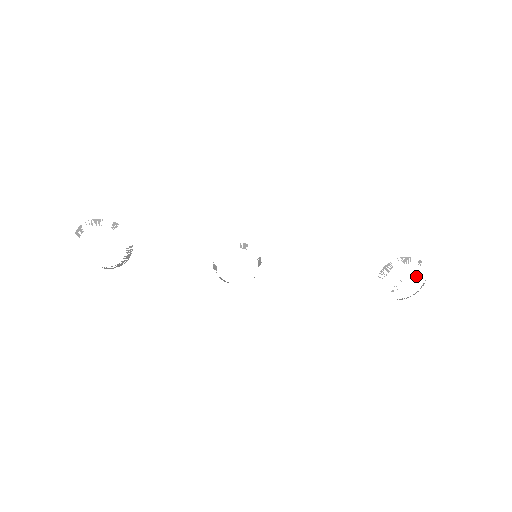
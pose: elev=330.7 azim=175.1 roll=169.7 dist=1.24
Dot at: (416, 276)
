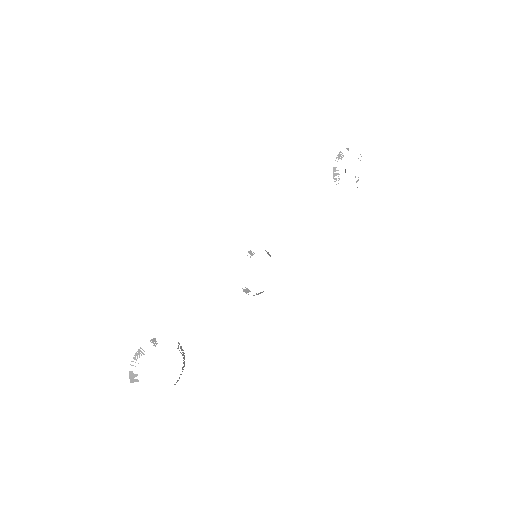
Dot at: occluded
